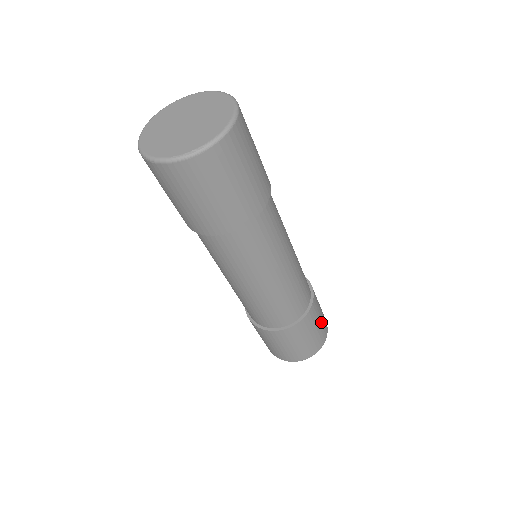
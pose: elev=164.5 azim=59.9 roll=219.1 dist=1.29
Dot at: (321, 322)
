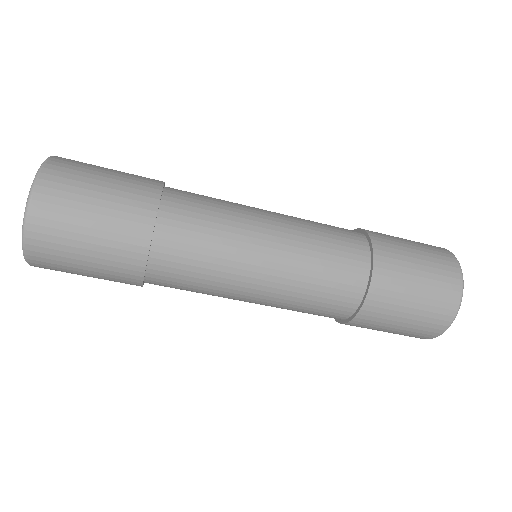
Dot at: (424, 288)
